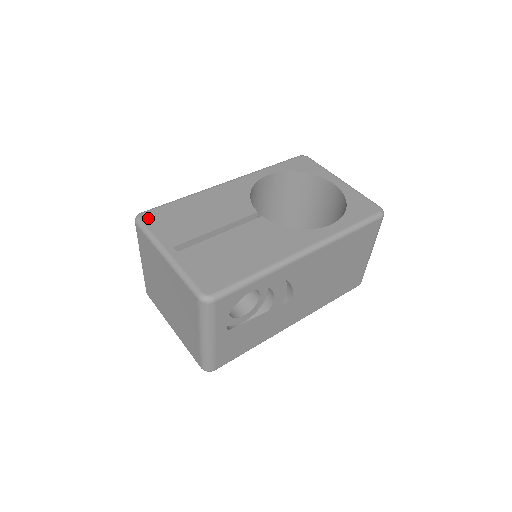
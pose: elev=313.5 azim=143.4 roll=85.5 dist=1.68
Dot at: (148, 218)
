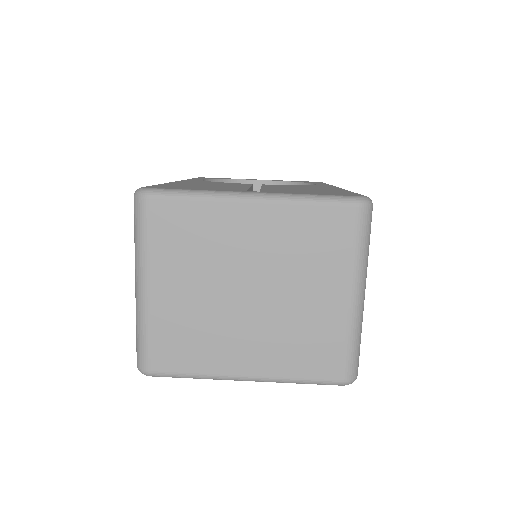
Dot at: (161, 187)
